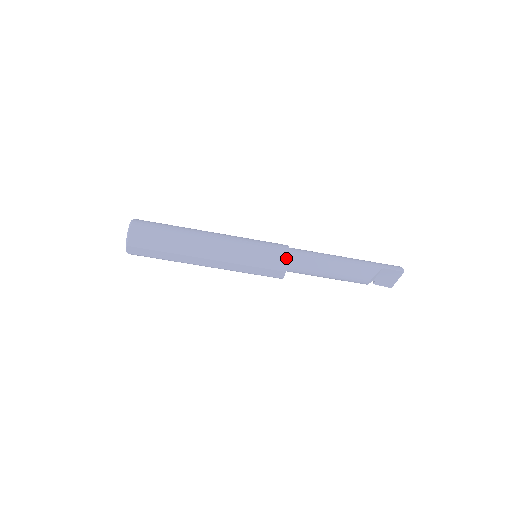
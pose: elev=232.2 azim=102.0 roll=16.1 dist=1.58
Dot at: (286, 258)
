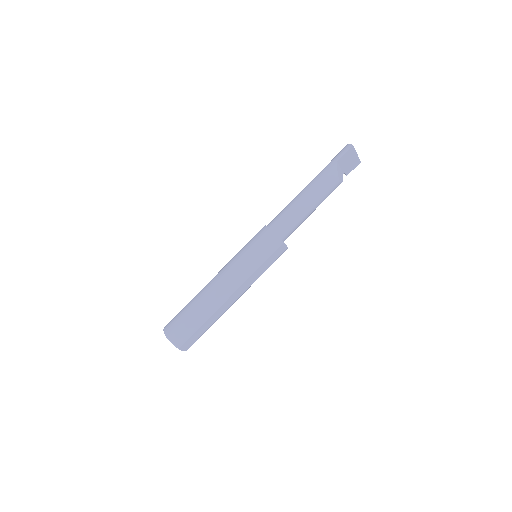
Dot at: (273, 235)
